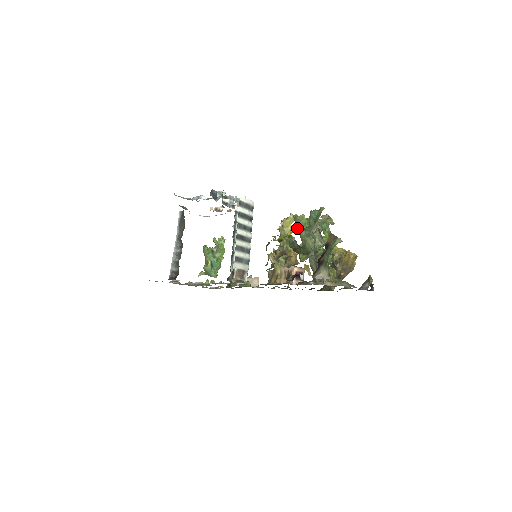
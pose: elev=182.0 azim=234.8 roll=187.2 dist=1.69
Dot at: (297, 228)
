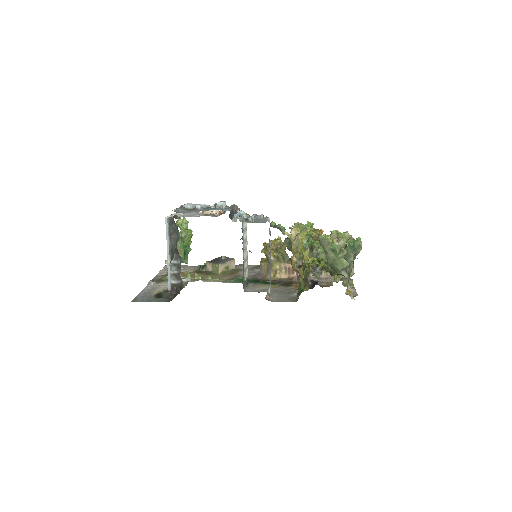
Dot at: (324, 248)
